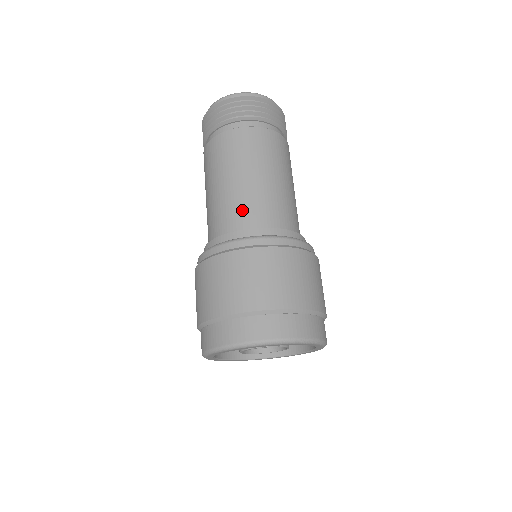
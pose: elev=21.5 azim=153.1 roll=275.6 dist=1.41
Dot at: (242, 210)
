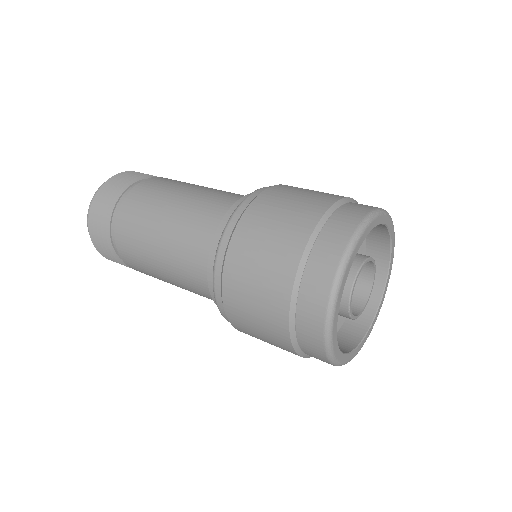
Dot at: (194, 237)
